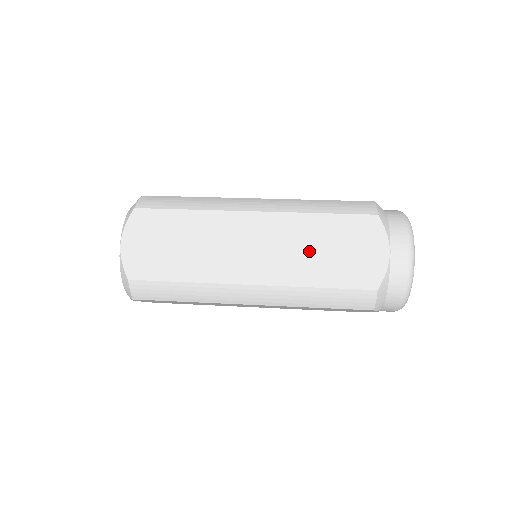
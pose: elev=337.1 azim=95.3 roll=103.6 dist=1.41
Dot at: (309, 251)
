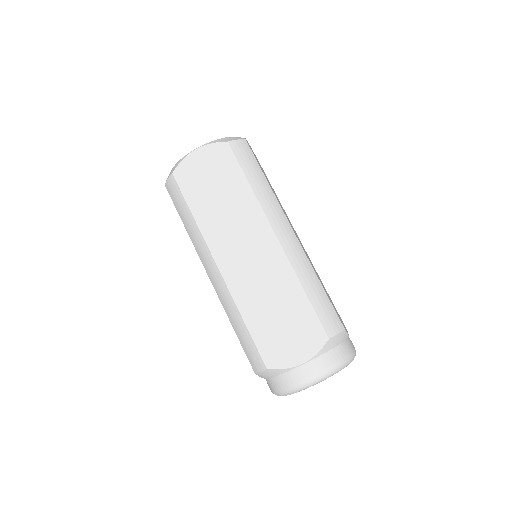
Dot at: (268, 298)
